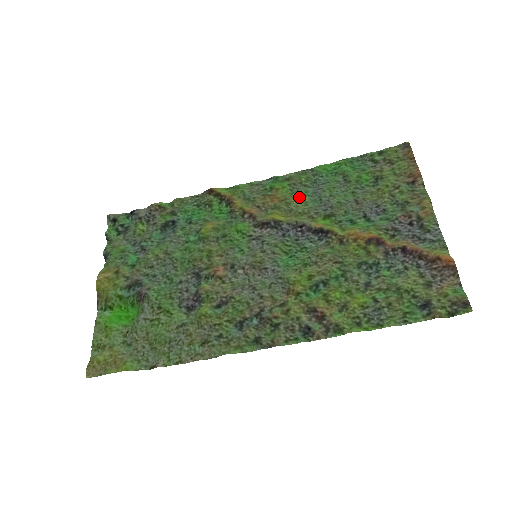
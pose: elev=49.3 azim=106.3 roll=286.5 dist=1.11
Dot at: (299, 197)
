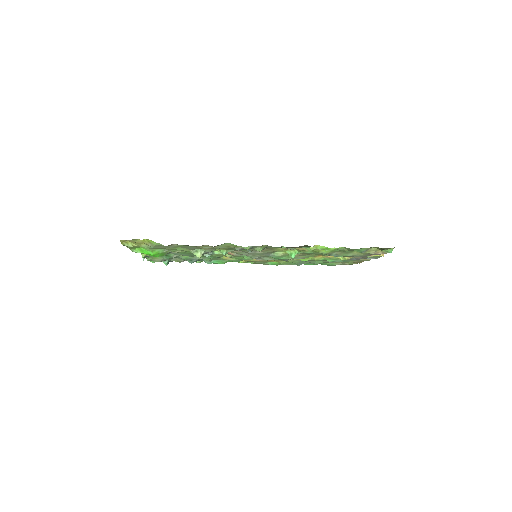
Dot at: (289, 262)
